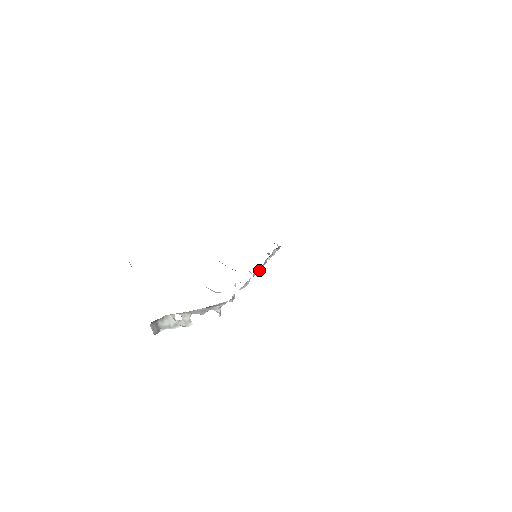
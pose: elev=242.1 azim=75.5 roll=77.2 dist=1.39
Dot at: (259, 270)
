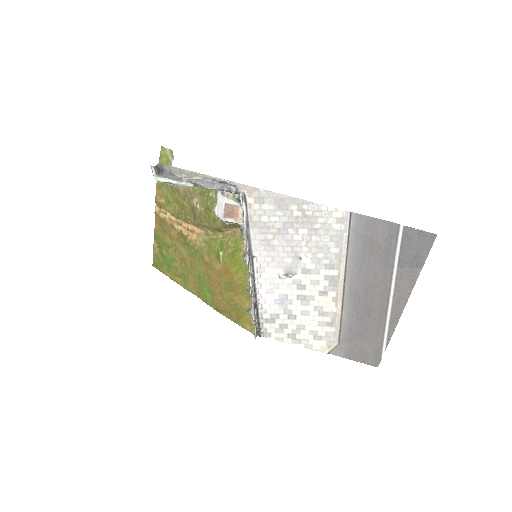
Dot at: (249, 274)
